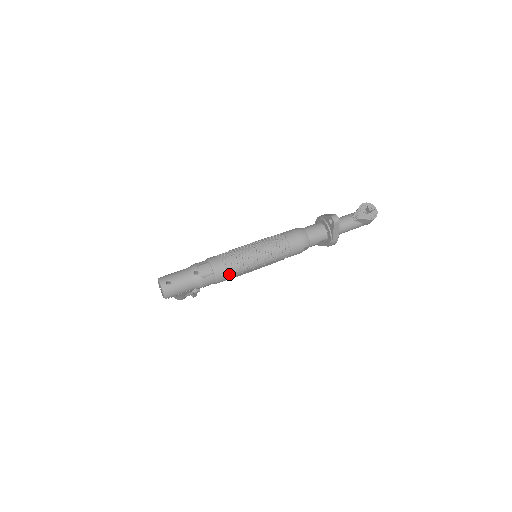
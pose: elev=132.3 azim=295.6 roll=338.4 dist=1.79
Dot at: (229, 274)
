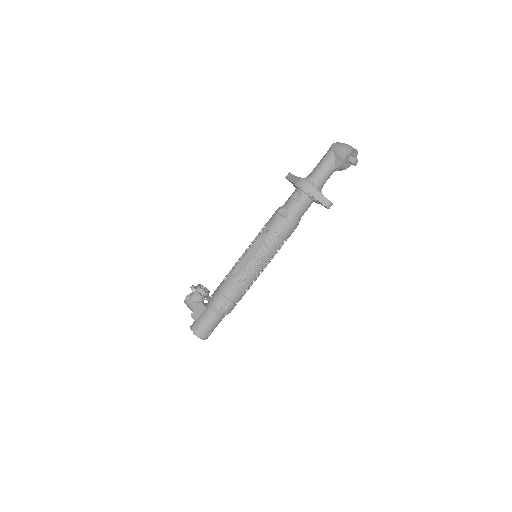
Dot at: occluded
